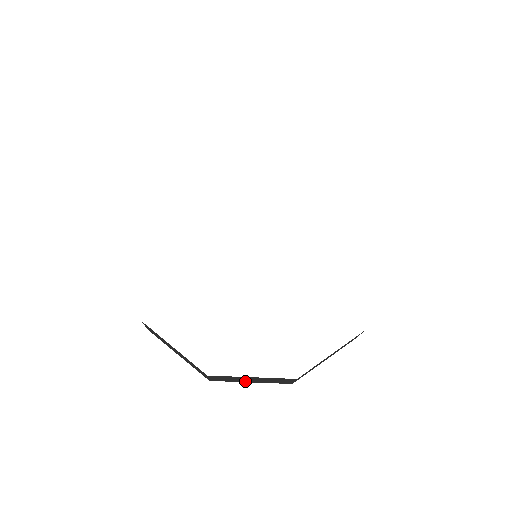
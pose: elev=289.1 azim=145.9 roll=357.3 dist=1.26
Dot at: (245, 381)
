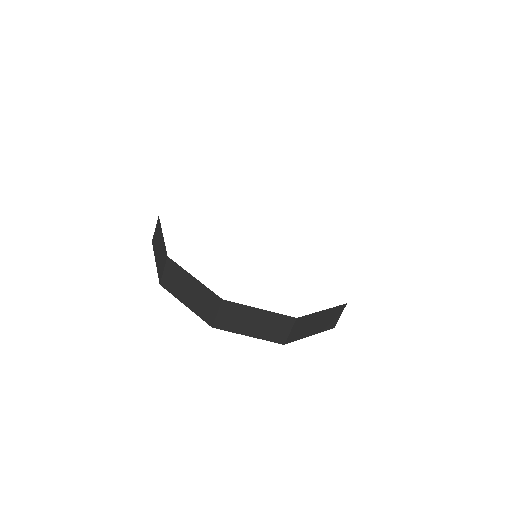
Dot at: (308, 333)
